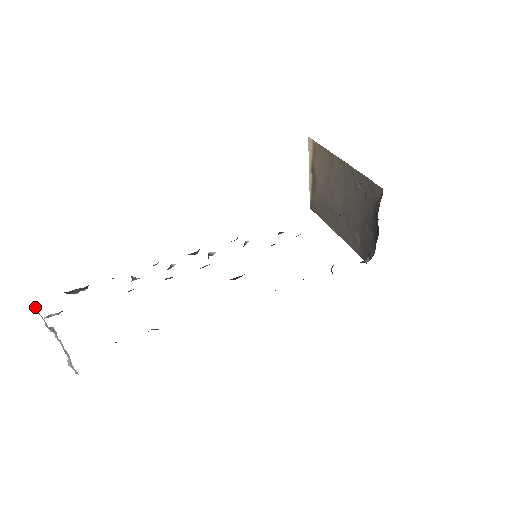
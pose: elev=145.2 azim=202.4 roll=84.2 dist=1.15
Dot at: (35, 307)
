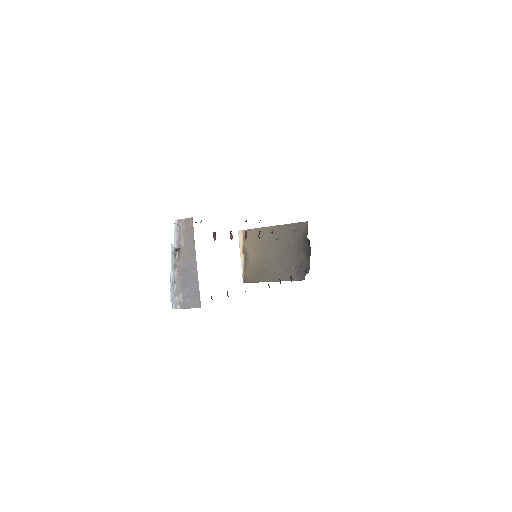
Dot at: (180, 221)
